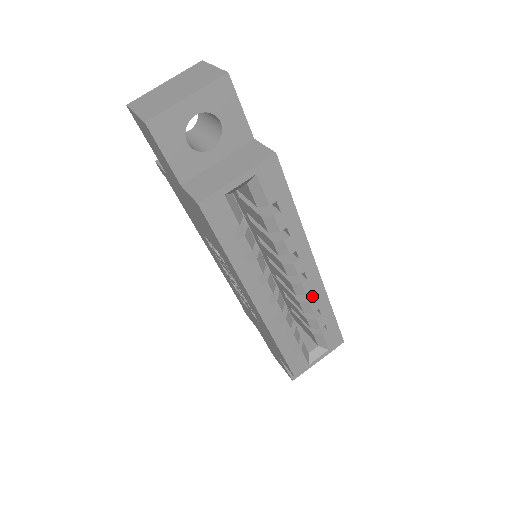
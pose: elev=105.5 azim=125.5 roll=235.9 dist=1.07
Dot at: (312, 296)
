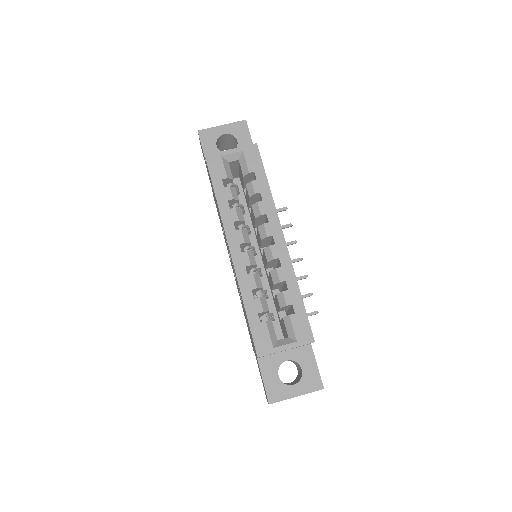
Dot at: (281, 267)
